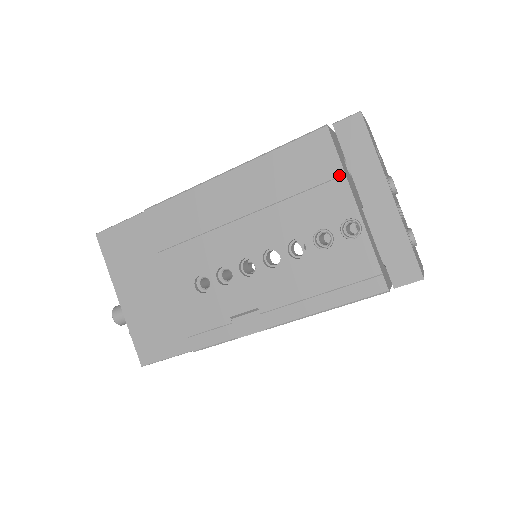
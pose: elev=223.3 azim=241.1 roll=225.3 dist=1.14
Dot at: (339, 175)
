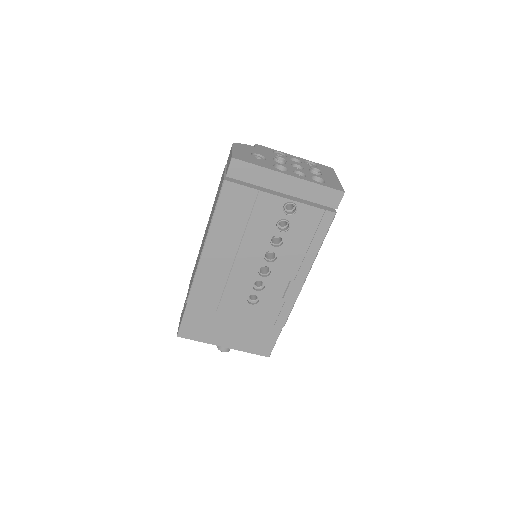
Dot at: (257, 194)
